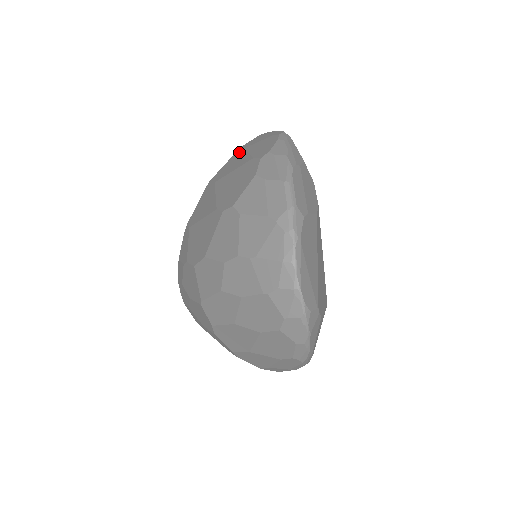
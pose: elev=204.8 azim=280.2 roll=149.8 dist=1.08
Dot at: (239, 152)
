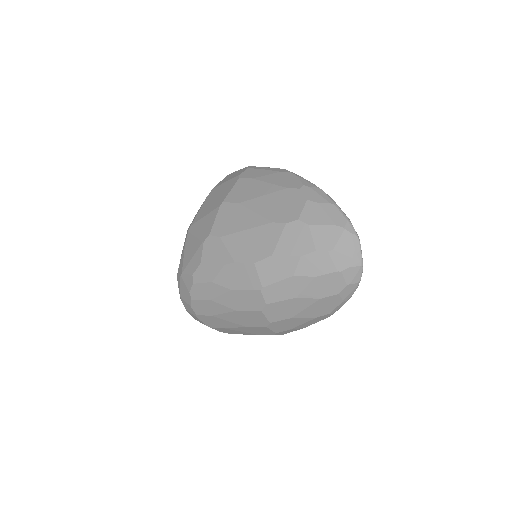
Dot at: (246, 181)
